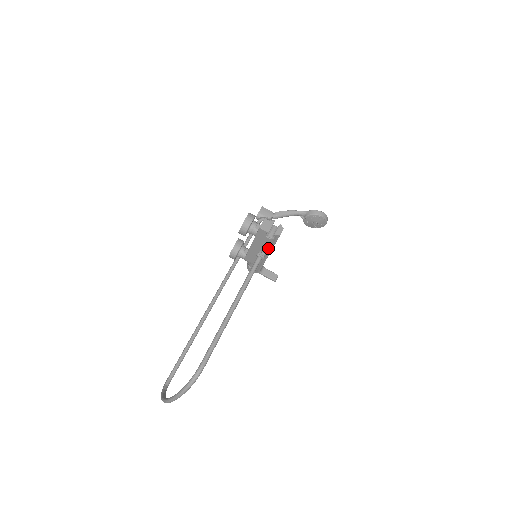
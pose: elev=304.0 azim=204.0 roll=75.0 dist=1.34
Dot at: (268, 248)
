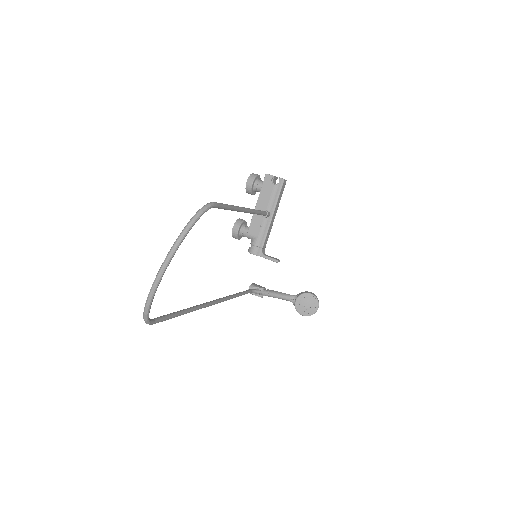
Dot at: (272, 202)
